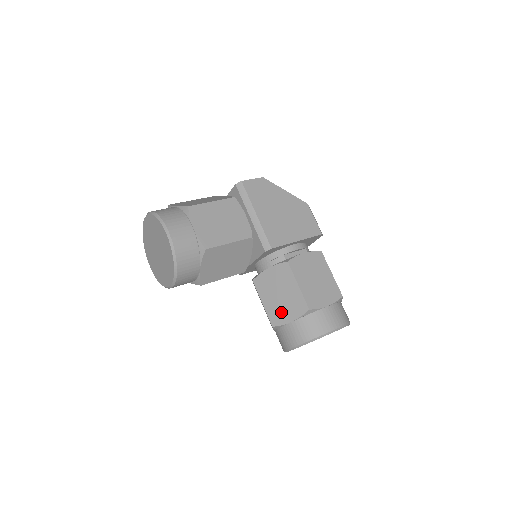
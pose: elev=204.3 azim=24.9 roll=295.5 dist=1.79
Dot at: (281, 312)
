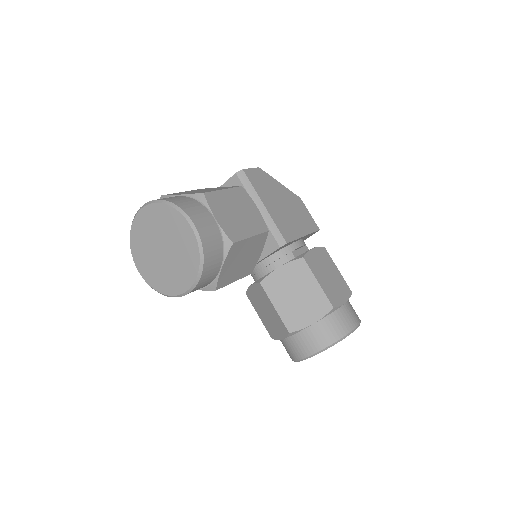
Dot at: (299, 315)
